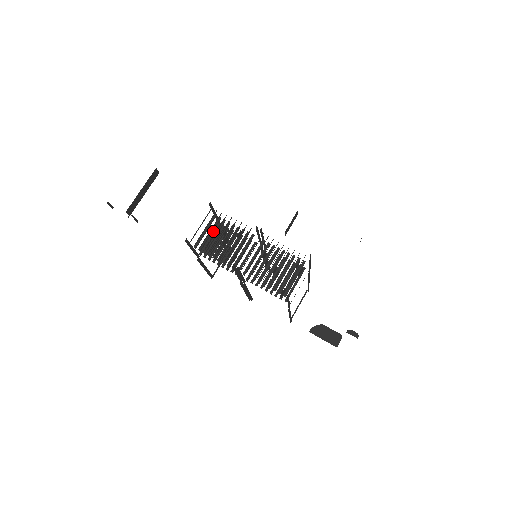
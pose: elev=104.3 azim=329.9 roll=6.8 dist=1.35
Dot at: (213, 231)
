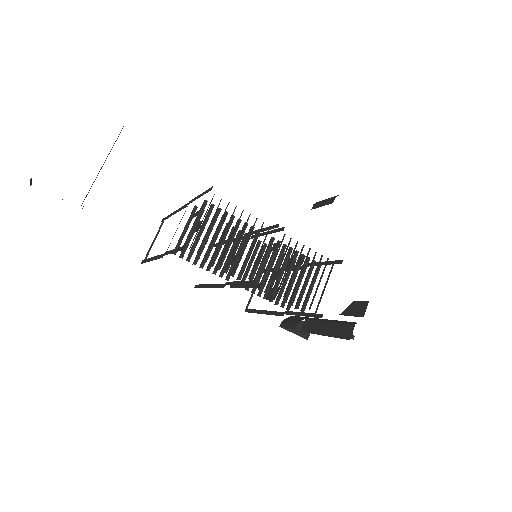
Dot at: (189, 218)
